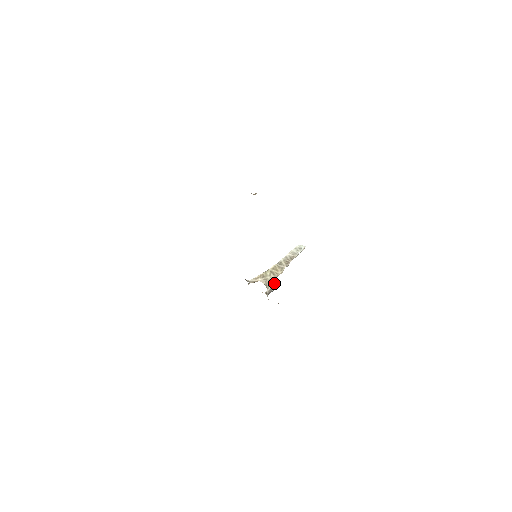
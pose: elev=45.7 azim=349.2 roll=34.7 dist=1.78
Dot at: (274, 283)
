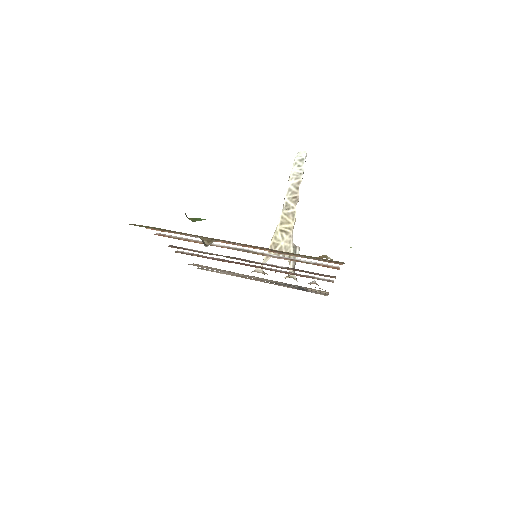
Dot at: (293, 248)
